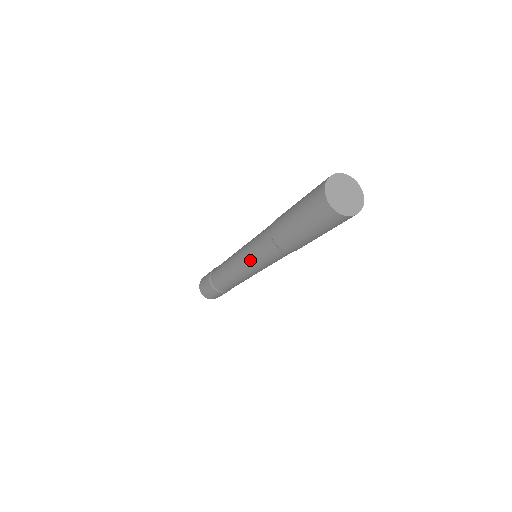
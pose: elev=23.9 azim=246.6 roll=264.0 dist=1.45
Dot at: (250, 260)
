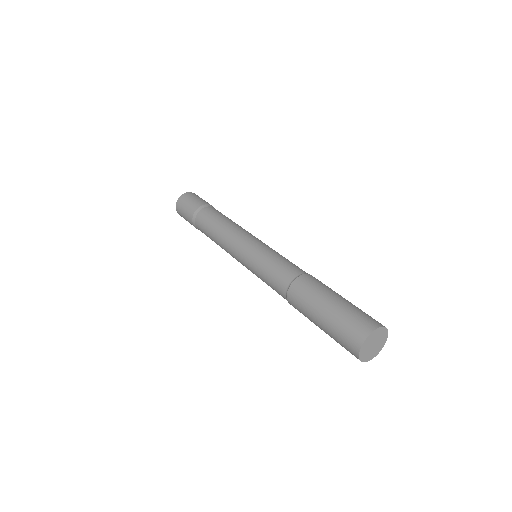
Dot at: (253, 273)
